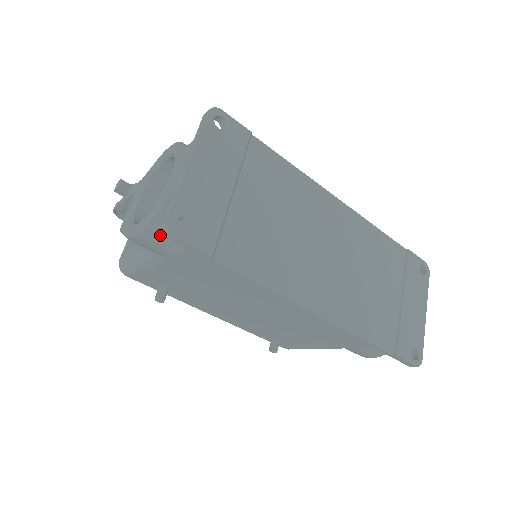
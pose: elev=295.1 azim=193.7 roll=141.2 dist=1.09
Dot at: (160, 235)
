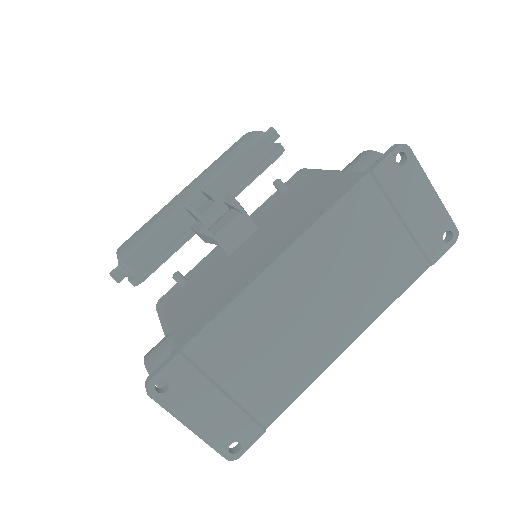
Dot at: occluded
